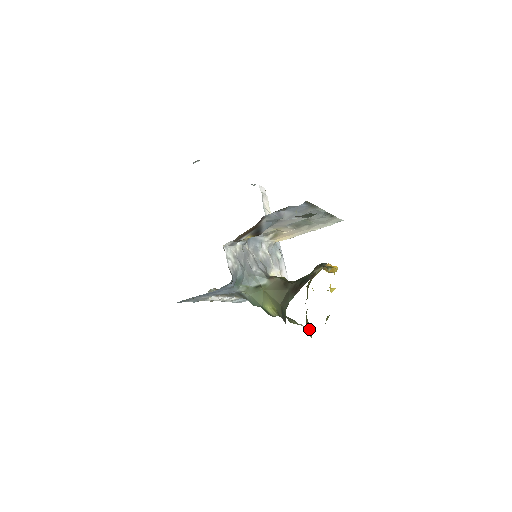
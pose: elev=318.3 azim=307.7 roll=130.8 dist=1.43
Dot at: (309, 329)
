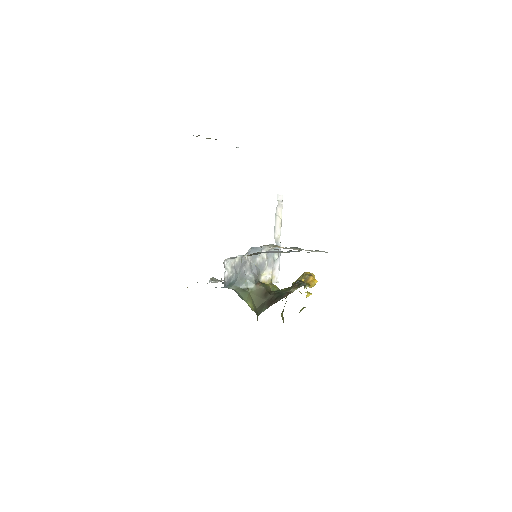
Dot at: occluded
